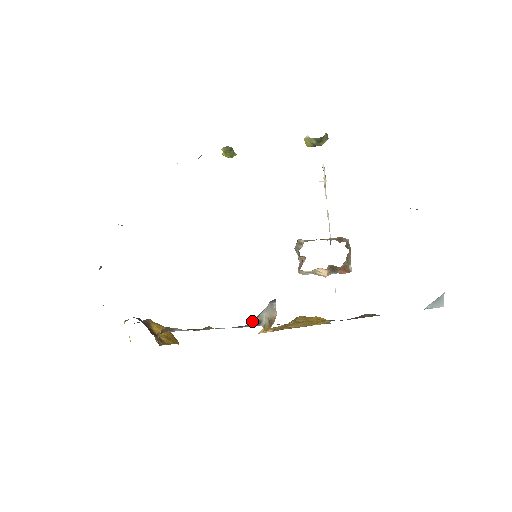
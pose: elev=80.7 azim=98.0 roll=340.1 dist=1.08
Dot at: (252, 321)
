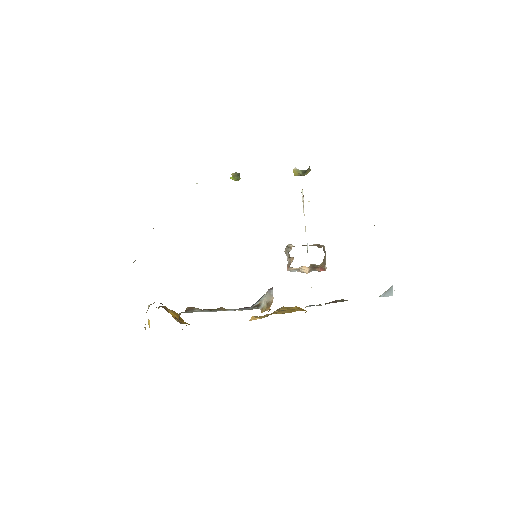
Dot at: (254, 304)
